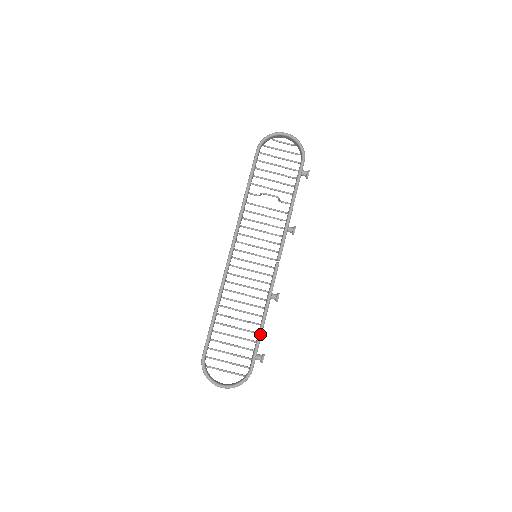
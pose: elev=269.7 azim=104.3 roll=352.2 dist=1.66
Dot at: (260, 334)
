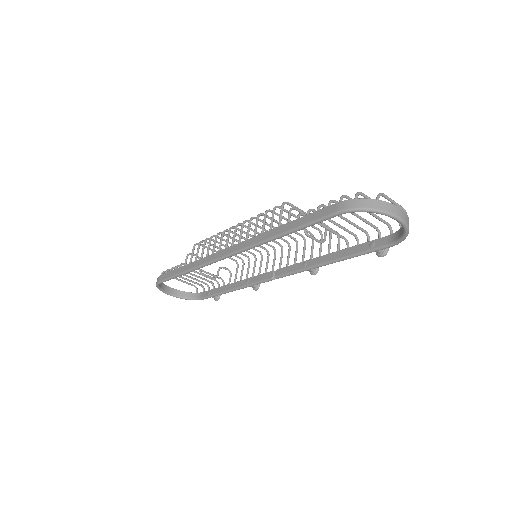
Dot at: occluded
